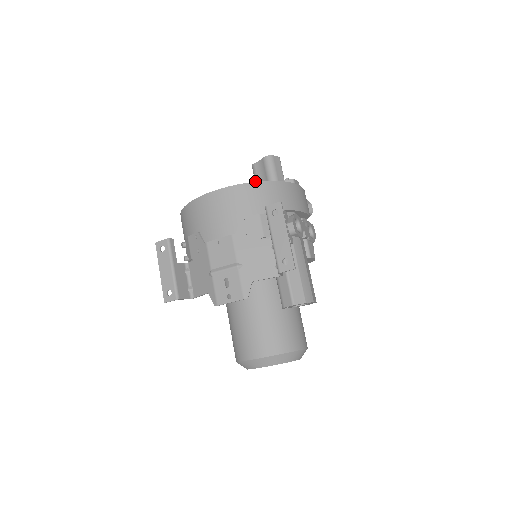
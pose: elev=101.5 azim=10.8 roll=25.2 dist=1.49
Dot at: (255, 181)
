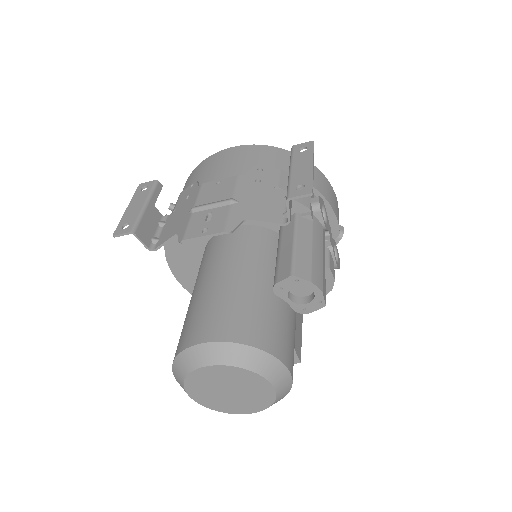
Dot at: occluded
